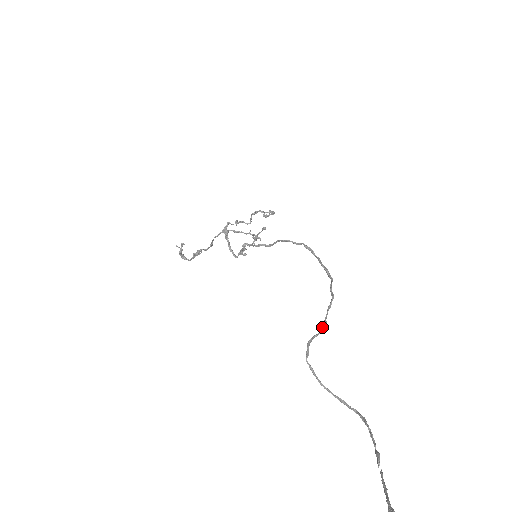
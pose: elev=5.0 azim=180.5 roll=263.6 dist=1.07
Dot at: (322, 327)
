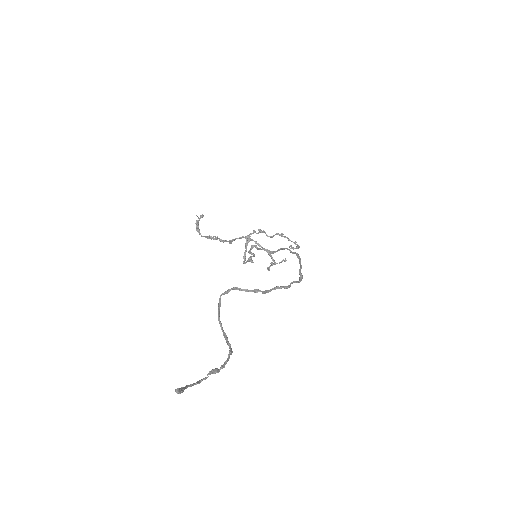
Dot at: (256, 289)
